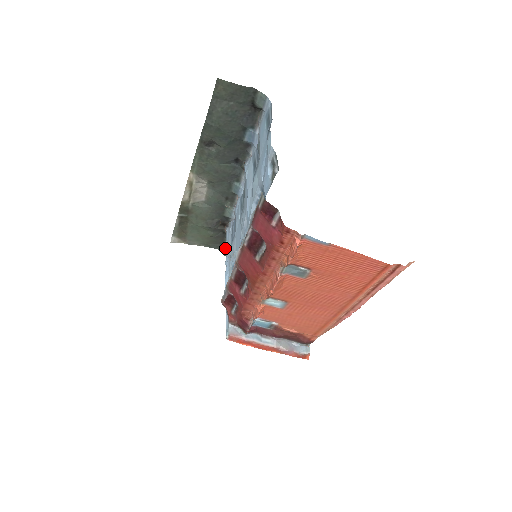
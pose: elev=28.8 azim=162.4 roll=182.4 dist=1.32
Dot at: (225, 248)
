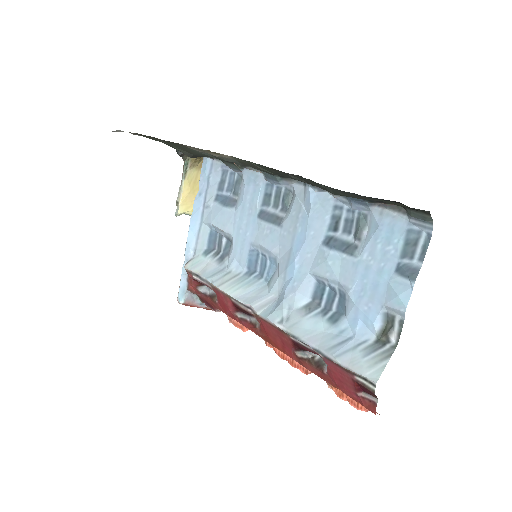
Dot at: occluded
